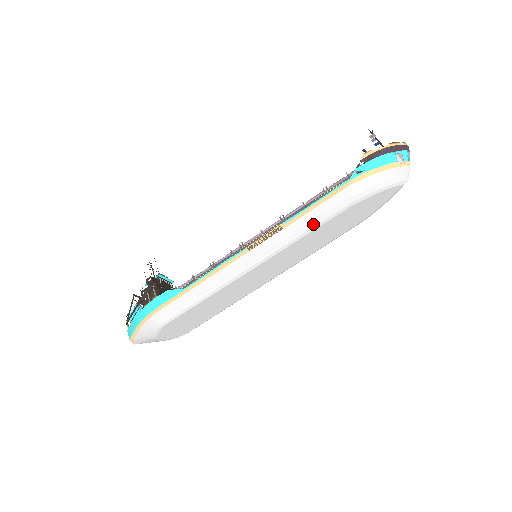
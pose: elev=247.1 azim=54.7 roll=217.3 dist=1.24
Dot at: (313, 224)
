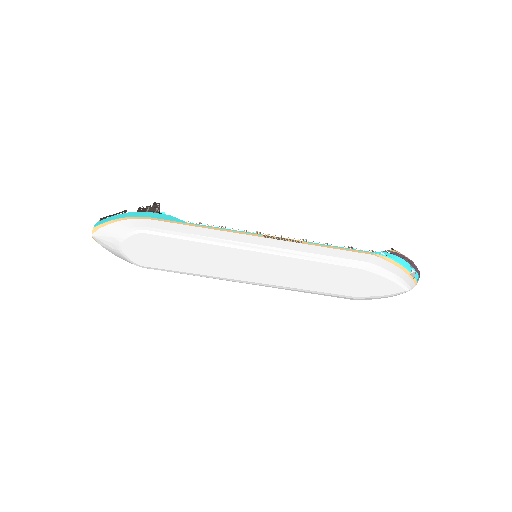
Dot at: (327, 258)
